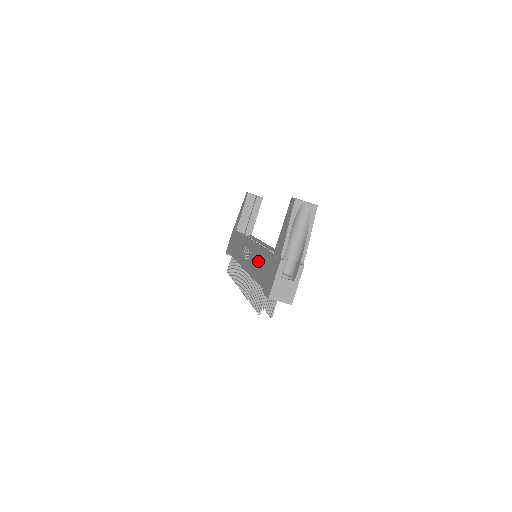
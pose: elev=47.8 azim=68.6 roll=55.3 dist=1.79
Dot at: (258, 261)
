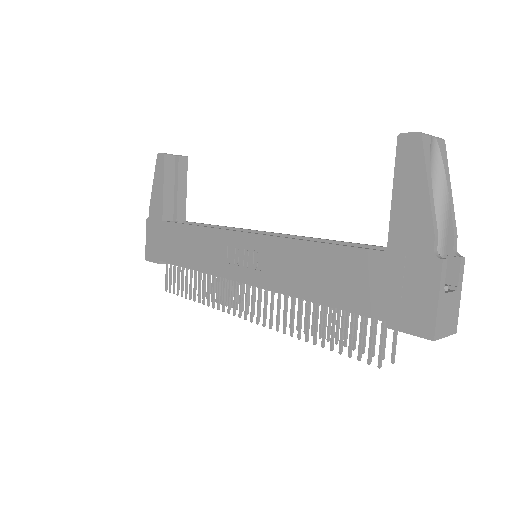
Dot at: (314, 268)
